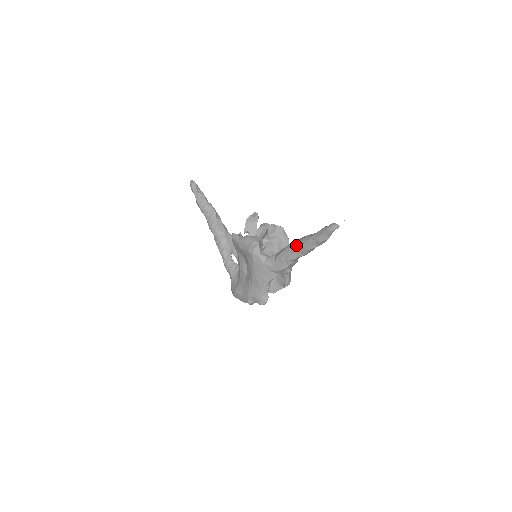
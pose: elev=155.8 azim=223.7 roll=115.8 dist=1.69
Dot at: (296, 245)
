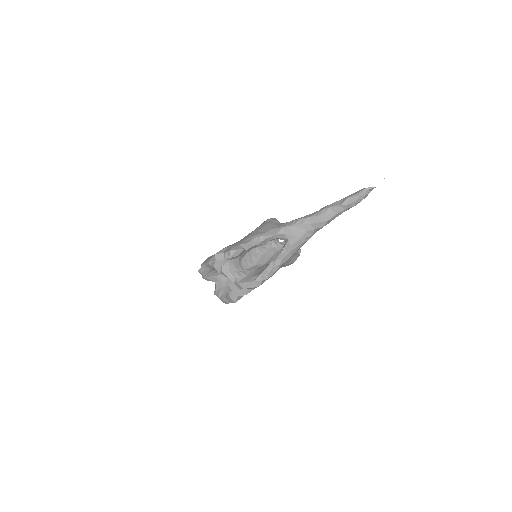
Dot at: occluded
